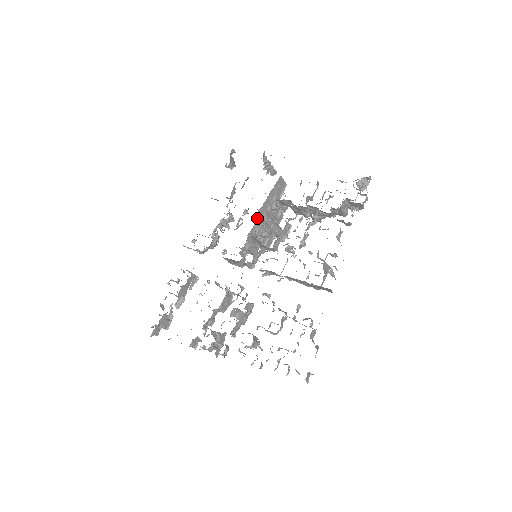
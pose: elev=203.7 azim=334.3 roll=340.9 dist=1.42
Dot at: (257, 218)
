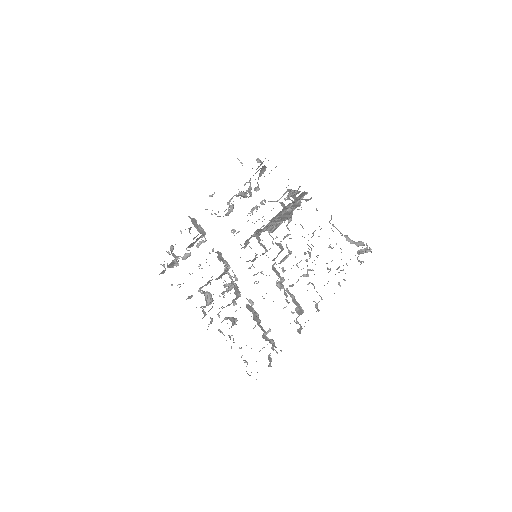
Dot at: (268, 223)
